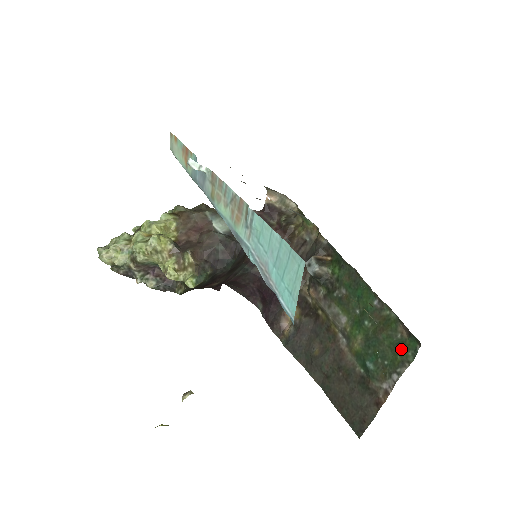
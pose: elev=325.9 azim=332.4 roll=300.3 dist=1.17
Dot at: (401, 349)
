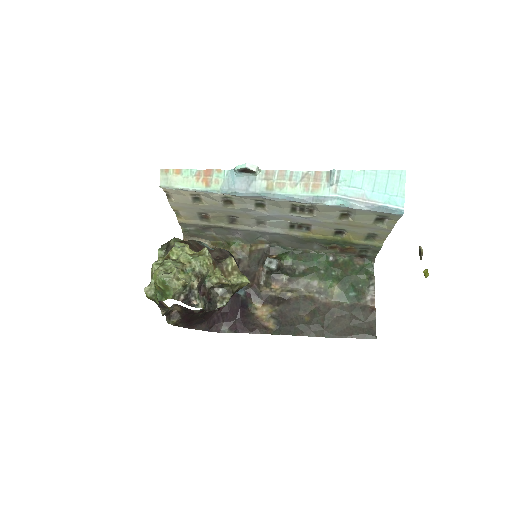
Dot at: (365, 271)
